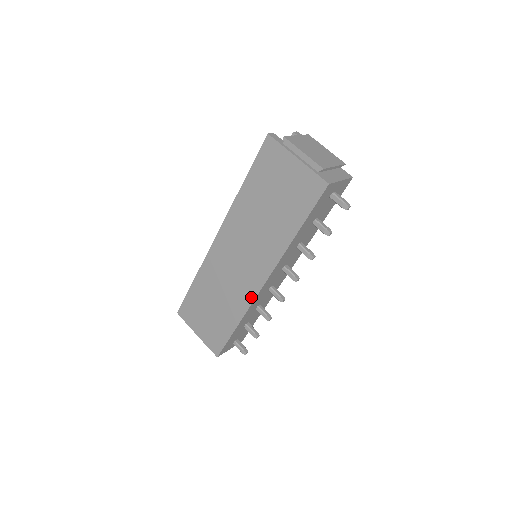
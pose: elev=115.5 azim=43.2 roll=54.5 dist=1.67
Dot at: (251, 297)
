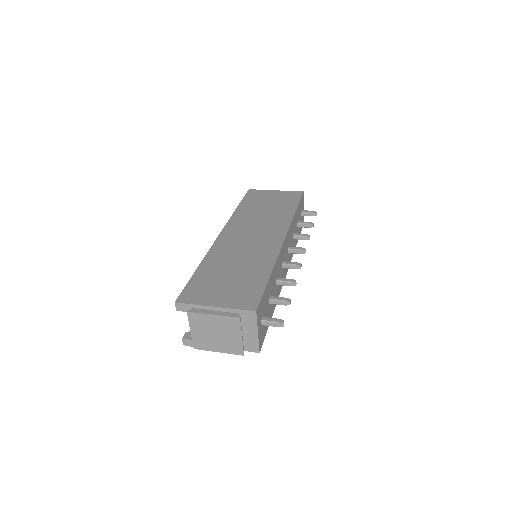
Dot at: (276, 249)
